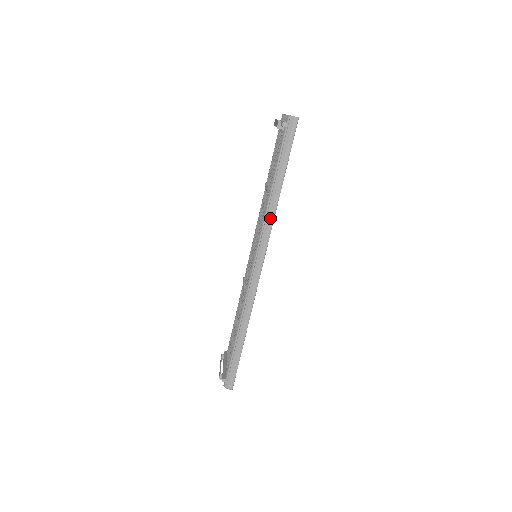
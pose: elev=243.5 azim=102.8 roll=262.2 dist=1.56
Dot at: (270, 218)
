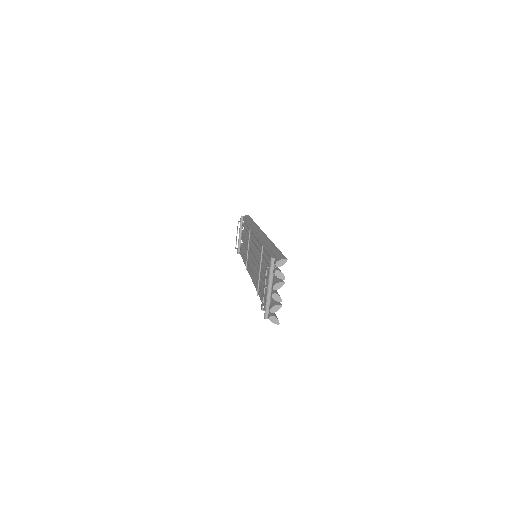
Dot at: occluded
